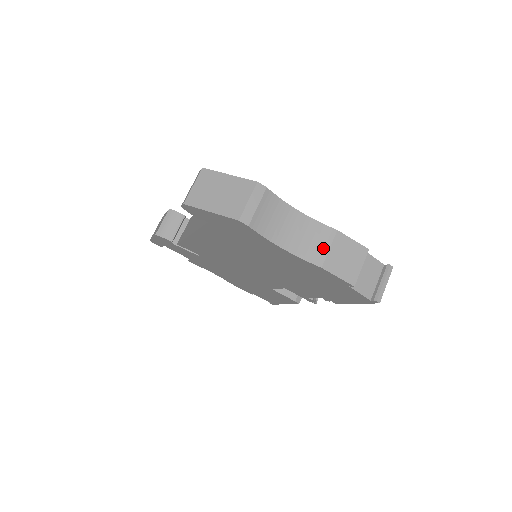
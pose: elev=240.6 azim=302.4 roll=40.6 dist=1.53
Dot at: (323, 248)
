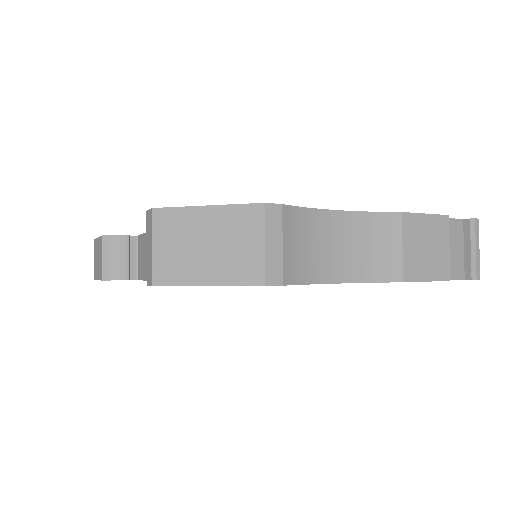
Dot at: (393, 250)
